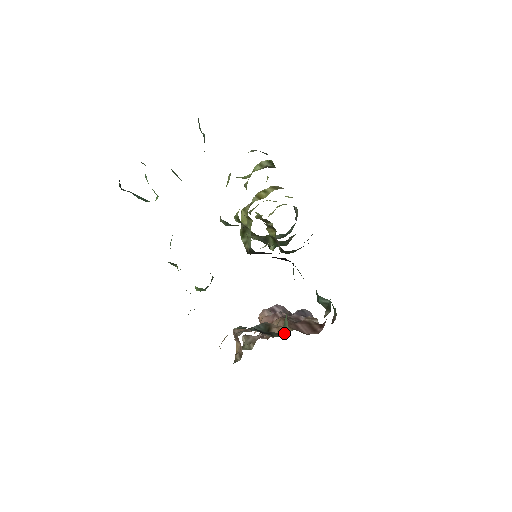
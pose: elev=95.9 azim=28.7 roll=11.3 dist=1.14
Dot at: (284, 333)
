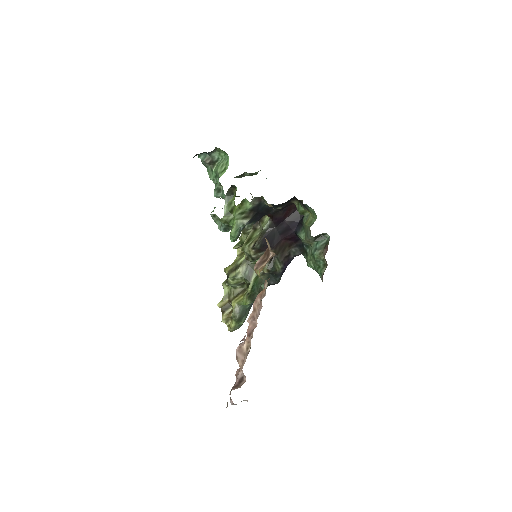
Dot at: occluded
